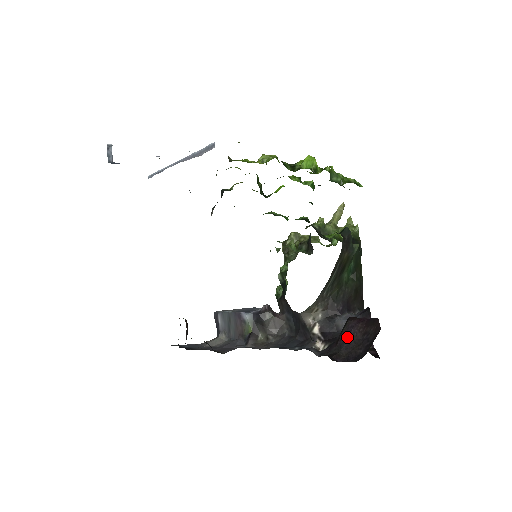
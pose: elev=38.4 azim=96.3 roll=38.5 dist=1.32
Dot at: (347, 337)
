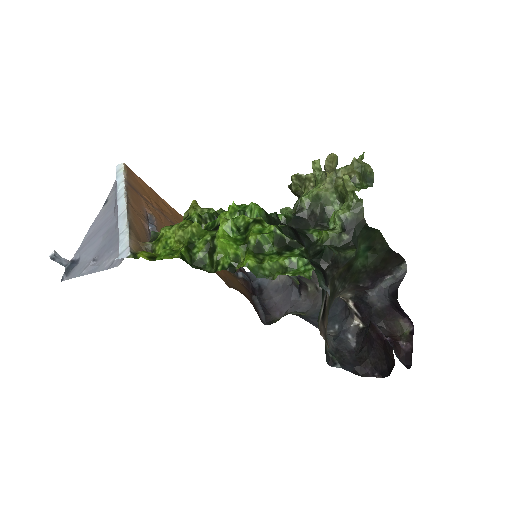
Dot at: (372, 345)
